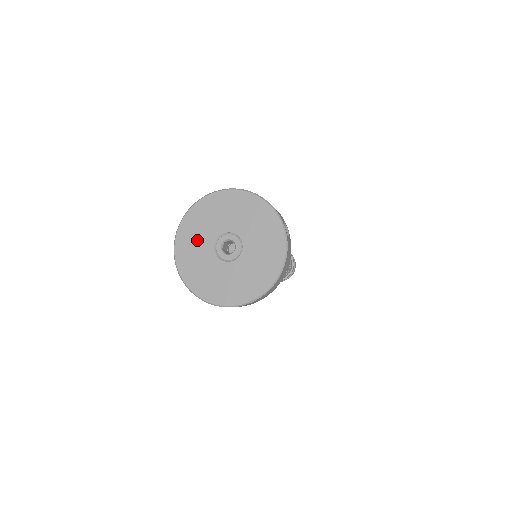
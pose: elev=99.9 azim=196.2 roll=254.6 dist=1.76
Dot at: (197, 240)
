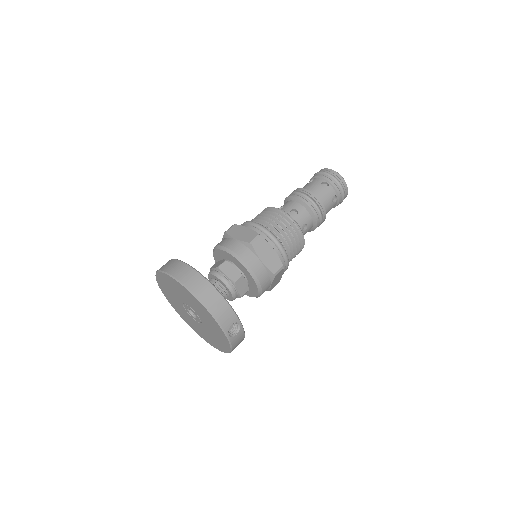
Dot at: (170, 293)
